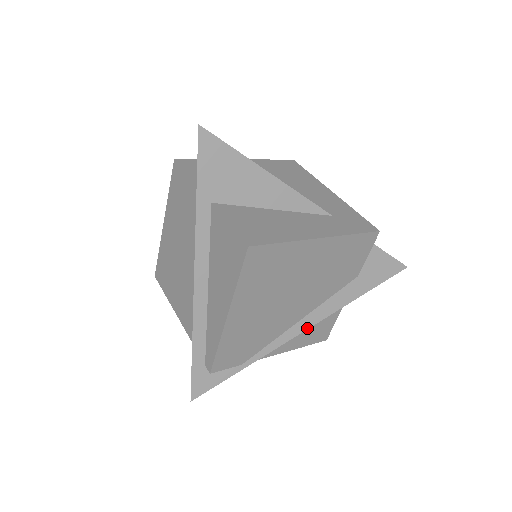
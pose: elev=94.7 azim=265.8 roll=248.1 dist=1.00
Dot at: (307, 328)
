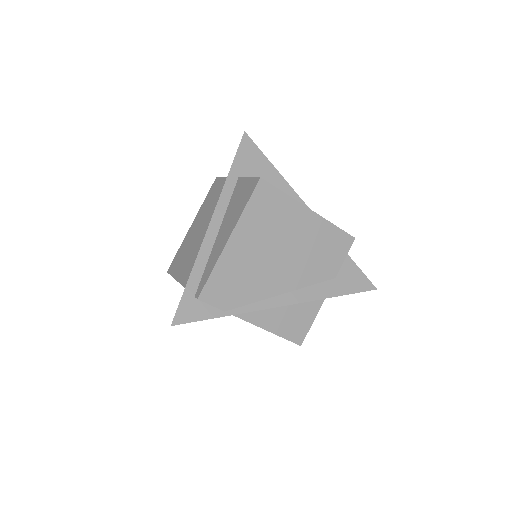
Dot at: (287, 304)
